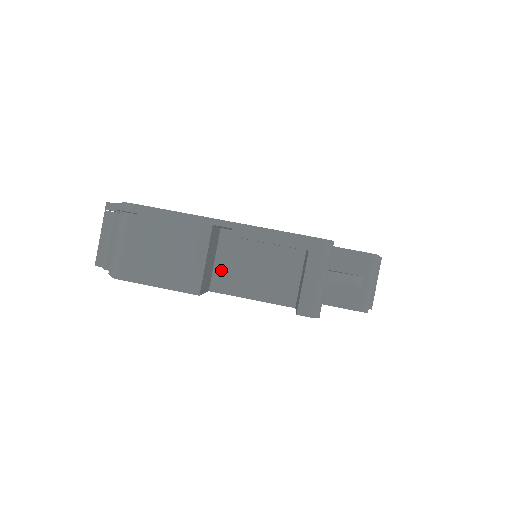
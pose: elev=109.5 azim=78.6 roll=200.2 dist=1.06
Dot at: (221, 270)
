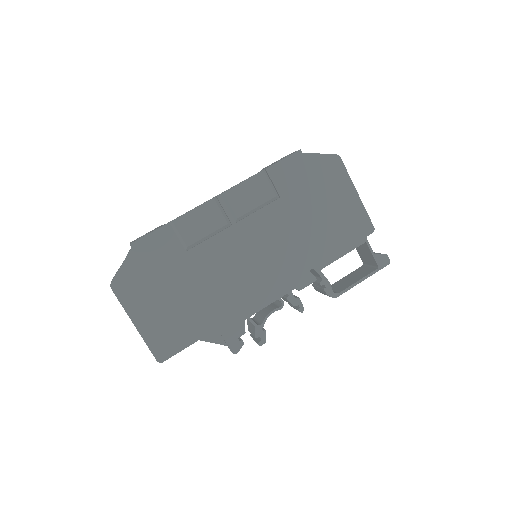
Dot at: occluded
